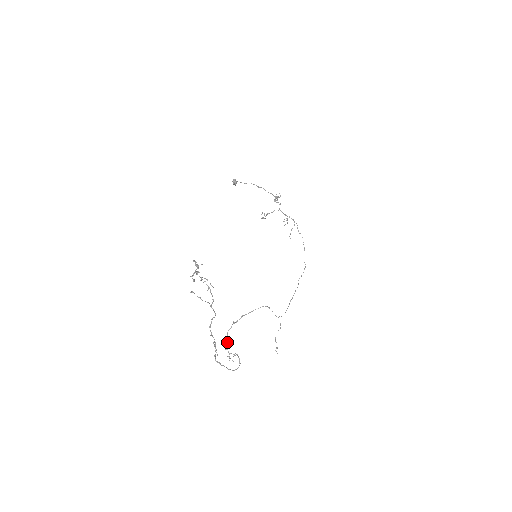
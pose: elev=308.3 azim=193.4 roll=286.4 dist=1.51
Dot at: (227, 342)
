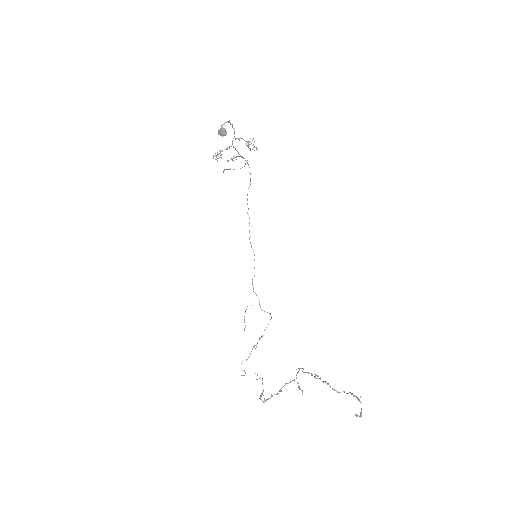
Dot at: occluded
